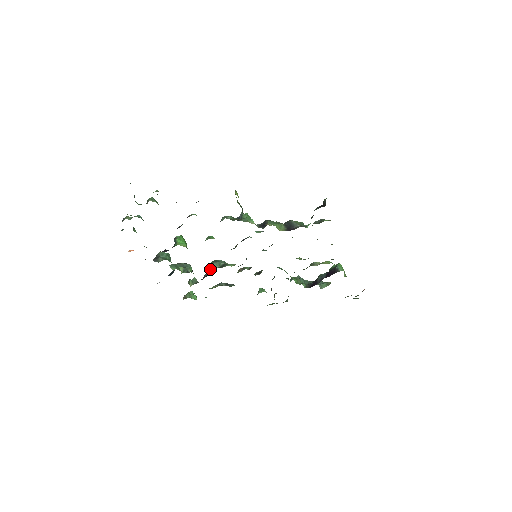
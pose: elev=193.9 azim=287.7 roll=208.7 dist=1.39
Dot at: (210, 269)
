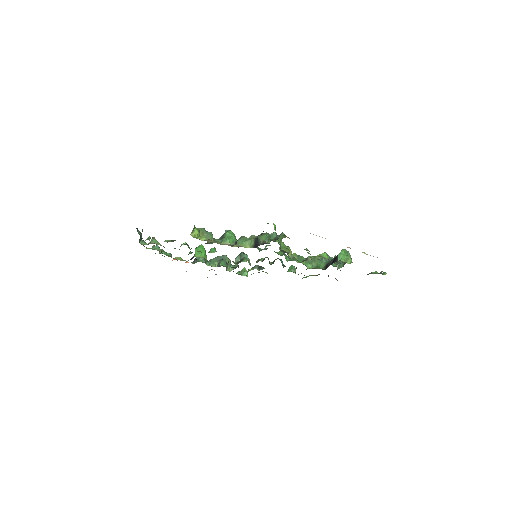
Dot at: occluded
